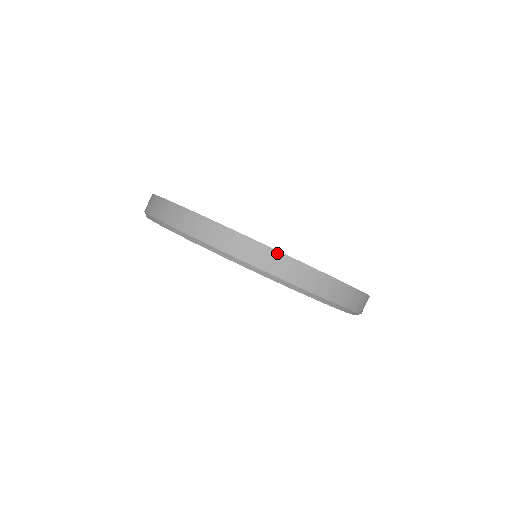
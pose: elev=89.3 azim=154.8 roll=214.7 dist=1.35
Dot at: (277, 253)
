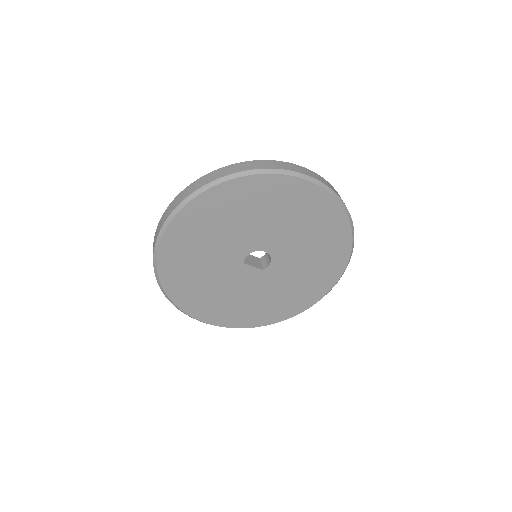
Dot at: (259, 161)
